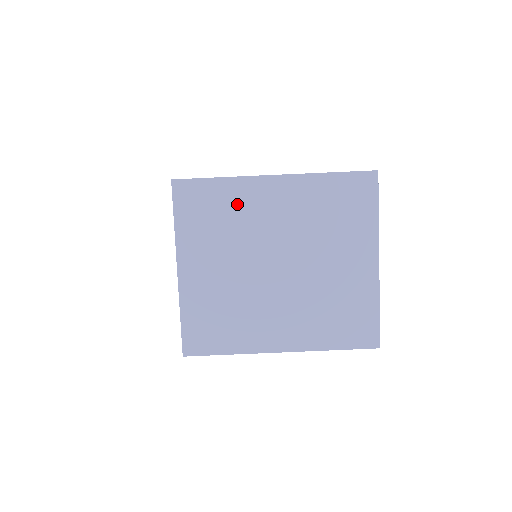
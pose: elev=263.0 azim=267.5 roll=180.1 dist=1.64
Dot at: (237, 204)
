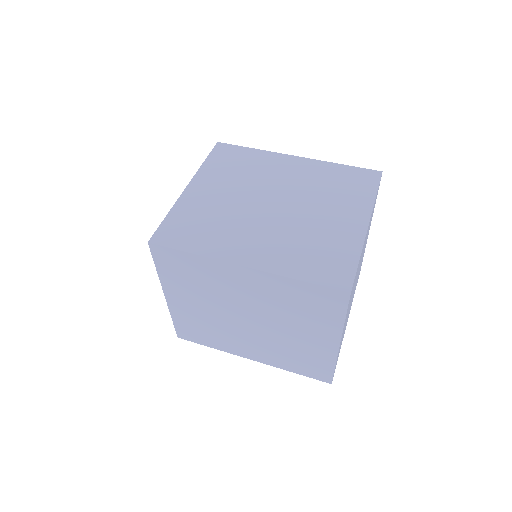
Dot at: (259, 163)
